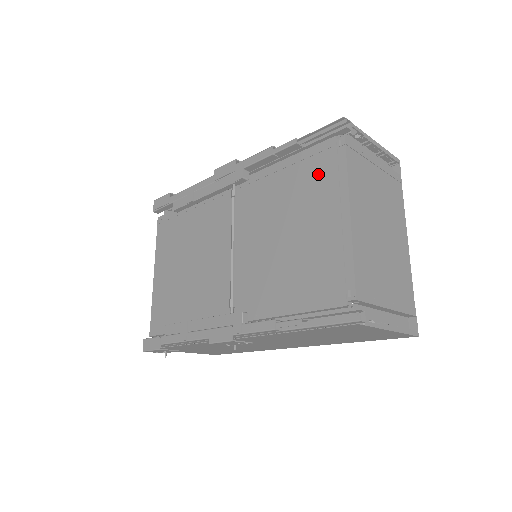
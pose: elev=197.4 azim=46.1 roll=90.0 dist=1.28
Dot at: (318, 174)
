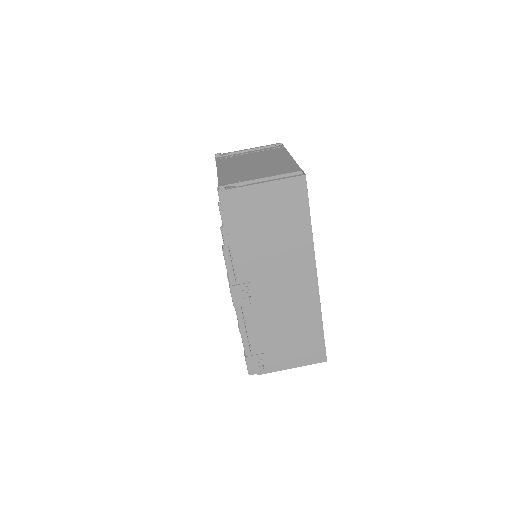
Dot at: occluded
